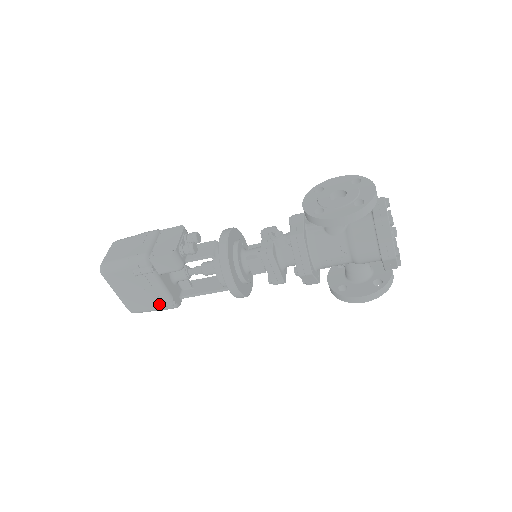
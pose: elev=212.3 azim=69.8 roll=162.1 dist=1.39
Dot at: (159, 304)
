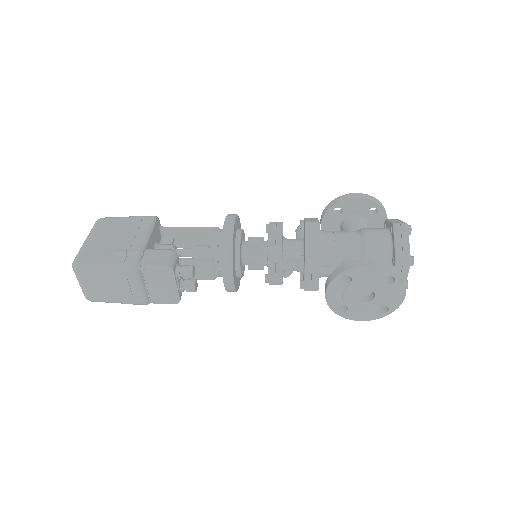
Dot at: occluded
